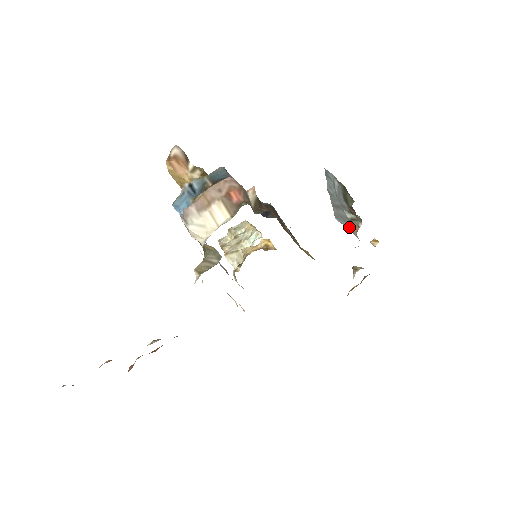
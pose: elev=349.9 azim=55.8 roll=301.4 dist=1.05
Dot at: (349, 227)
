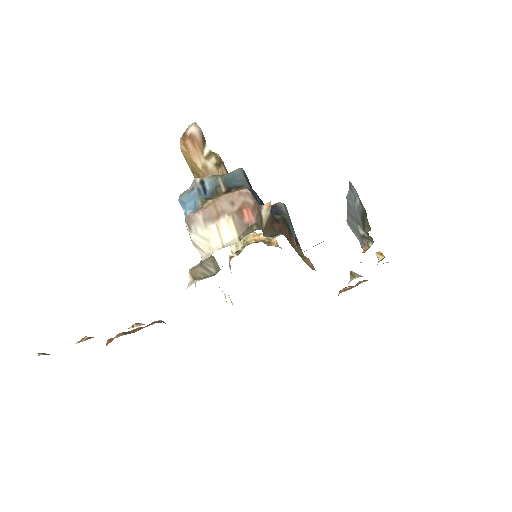
Dot at: (358, 239)
